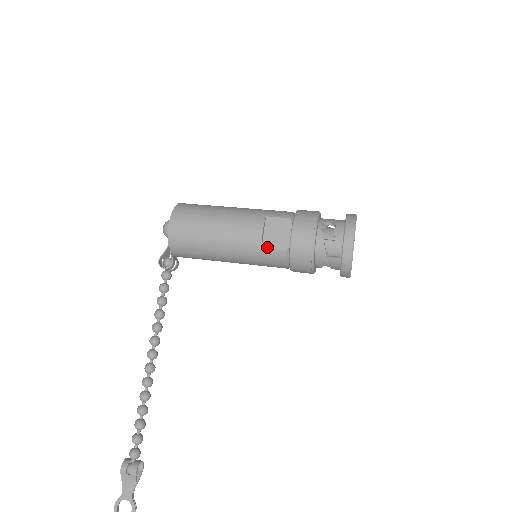
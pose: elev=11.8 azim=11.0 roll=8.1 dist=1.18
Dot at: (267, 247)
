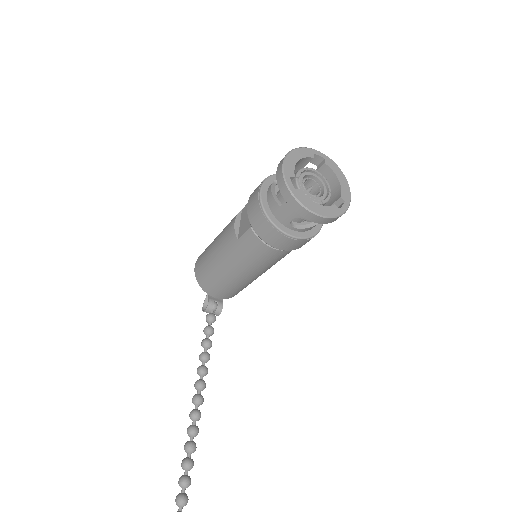
Dot at: (240, 235)
